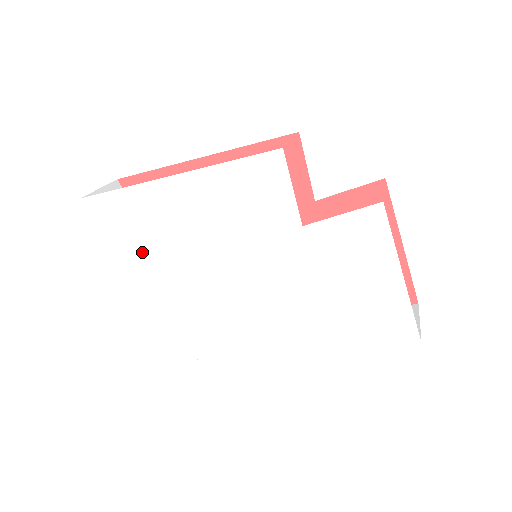
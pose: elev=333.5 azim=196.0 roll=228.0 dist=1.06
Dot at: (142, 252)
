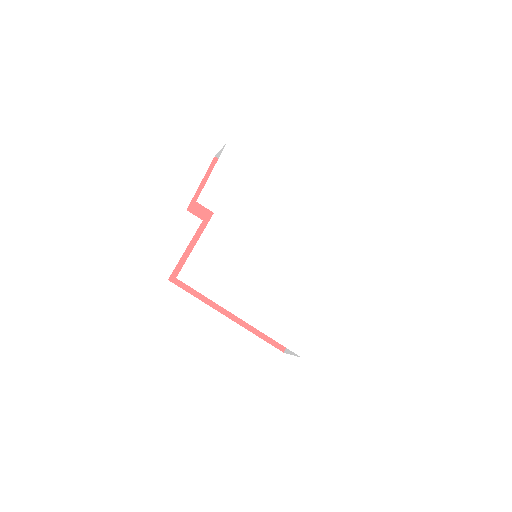
Dot at: (225, 194)
